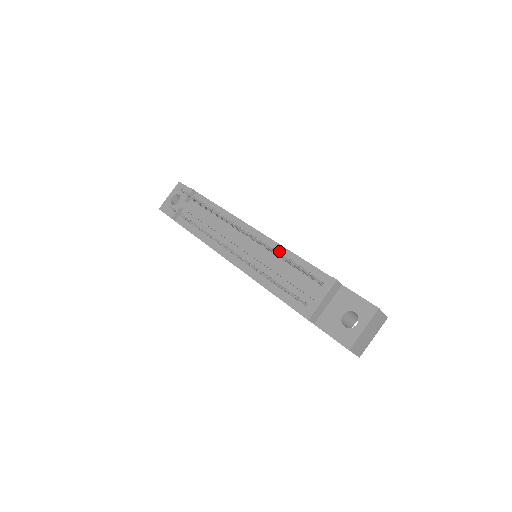
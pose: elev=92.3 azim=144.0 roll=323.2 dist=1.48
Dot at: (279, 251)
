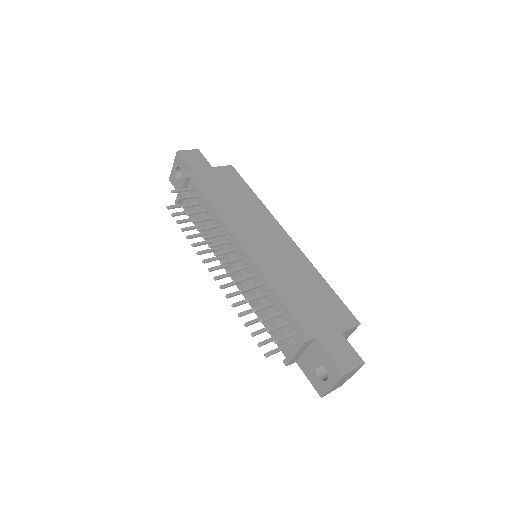
Dot at: (262, 282)
